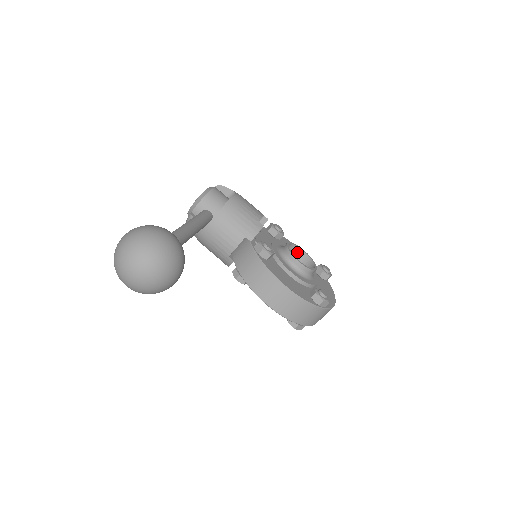
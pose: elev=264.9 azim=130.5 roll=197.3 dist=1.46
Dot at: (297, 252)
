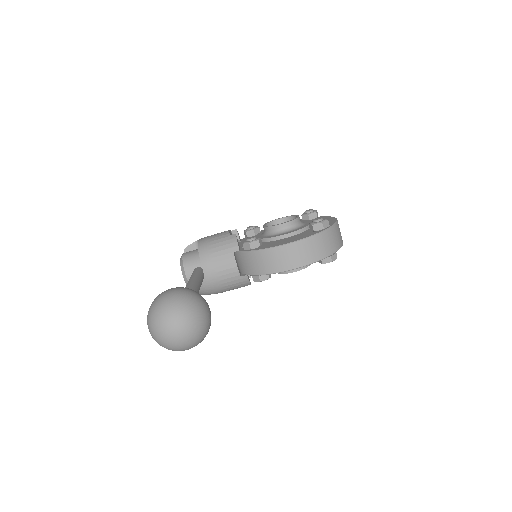
Dot at: occluded
